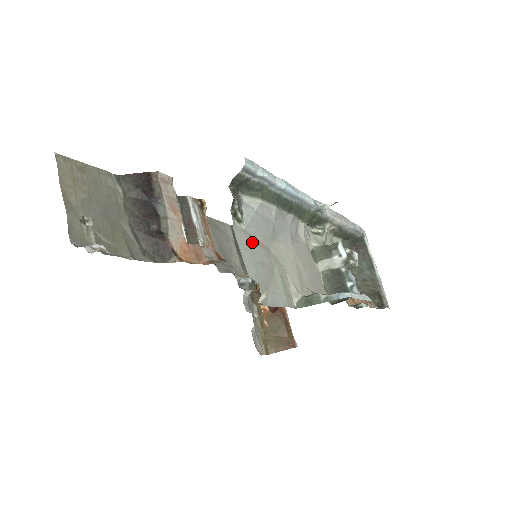
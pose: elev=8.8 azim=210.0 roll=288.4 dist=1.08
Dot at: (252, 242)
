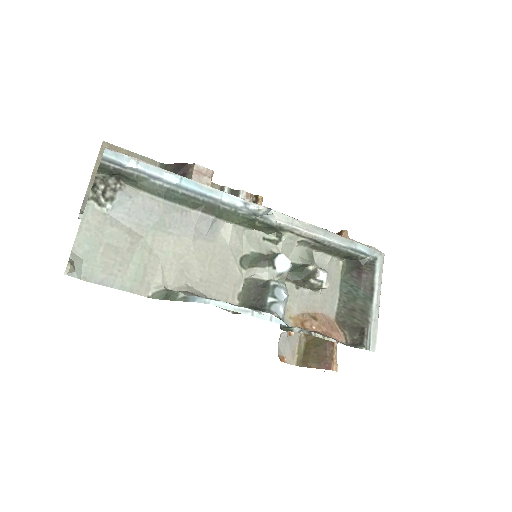
Dot at: (111, 226)
